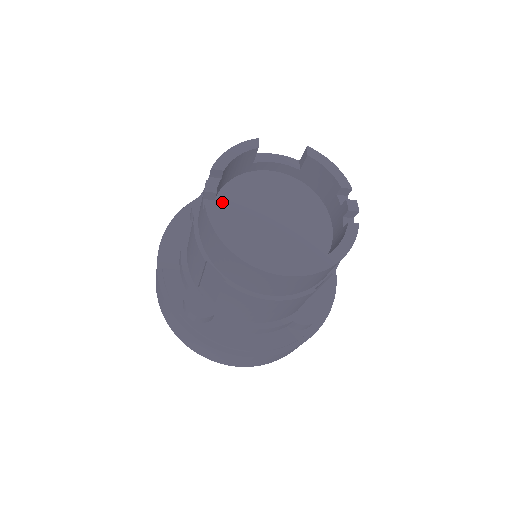
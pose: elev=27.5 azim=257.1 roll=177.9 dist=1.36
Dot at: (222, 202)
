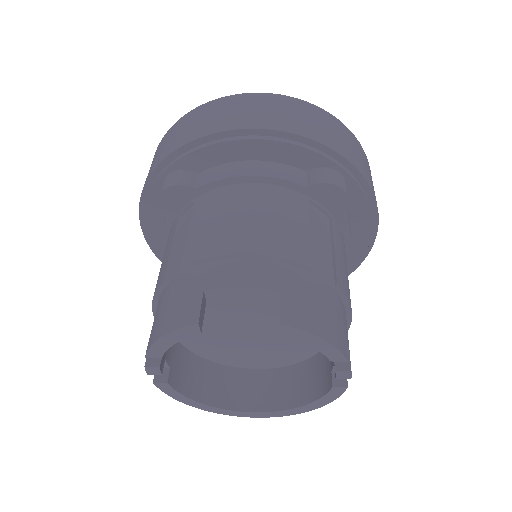
Dot at: occluded
